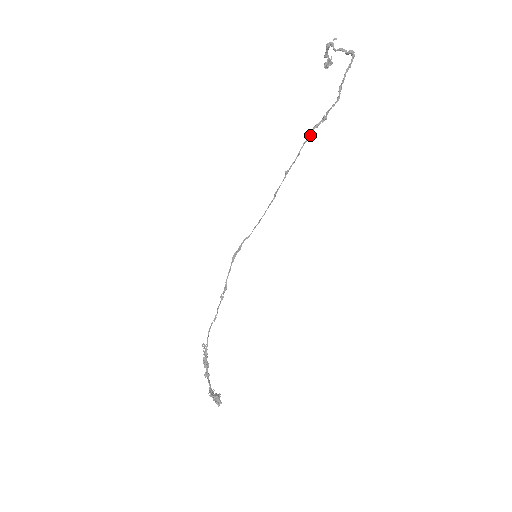
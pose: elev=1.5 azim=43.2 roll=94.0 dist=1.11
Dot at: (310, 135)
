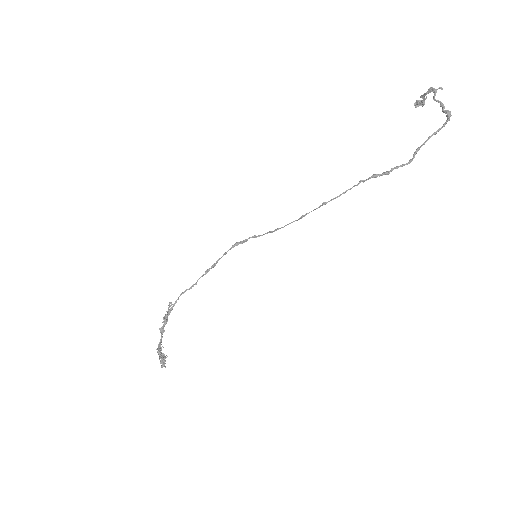
Dot at: occluded
